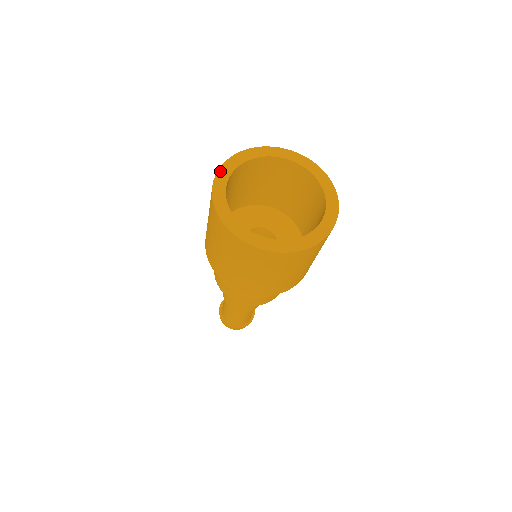
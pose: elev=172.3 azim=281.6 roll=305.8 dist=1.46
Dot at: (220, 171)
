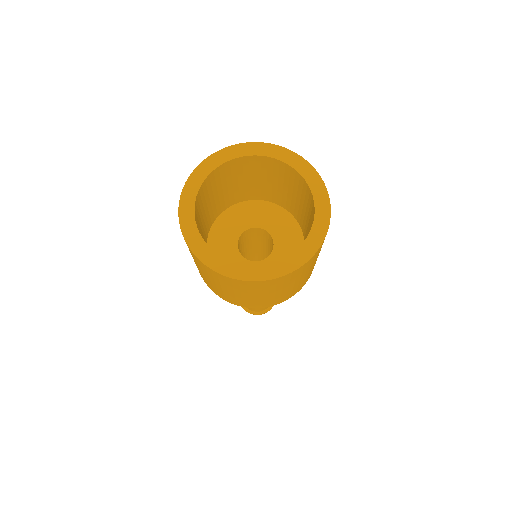
Dot at: (192, 176)
